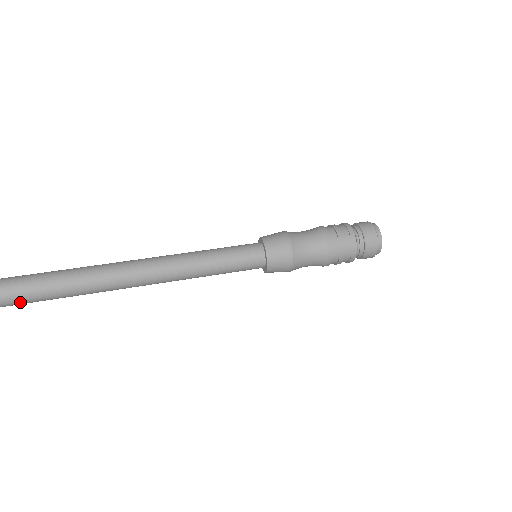
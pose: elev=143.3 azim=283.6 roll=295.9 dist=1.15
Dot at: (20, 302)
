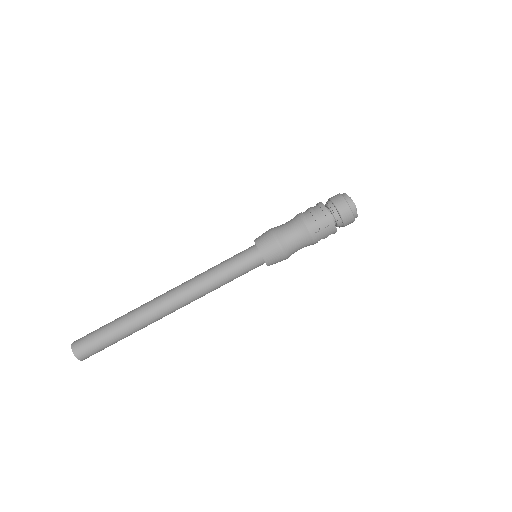
Dot at: occluded
